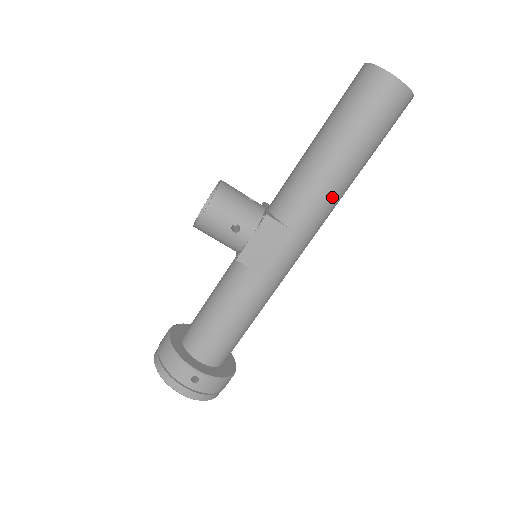
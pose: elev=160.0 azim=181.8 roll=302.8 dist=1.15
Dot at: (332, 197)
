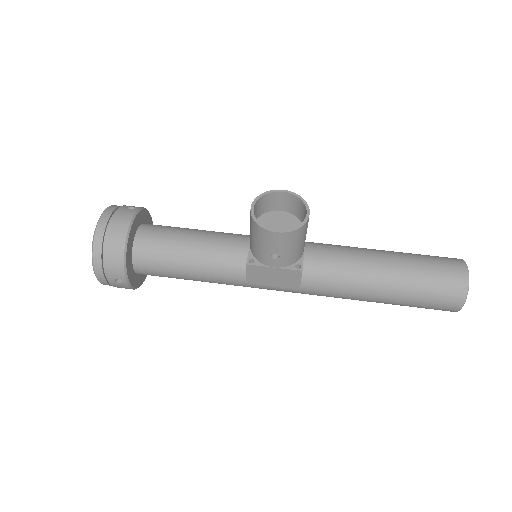
Dot at: (343, 298)
